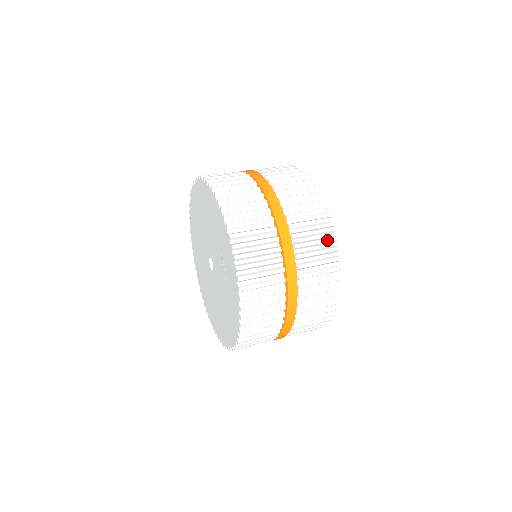
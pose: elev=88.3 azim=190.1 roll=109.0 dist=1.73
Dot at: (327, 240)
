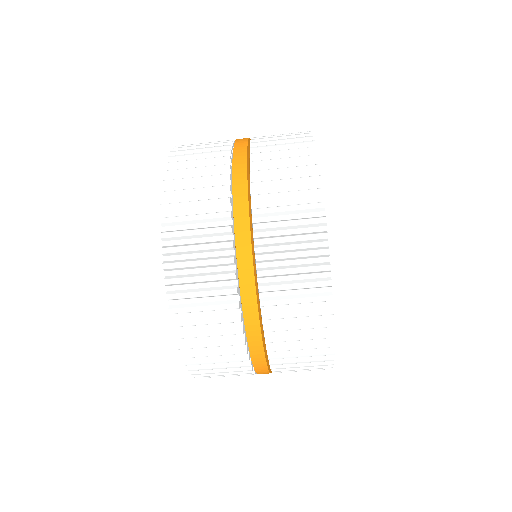
Dot at: (315, 299)
